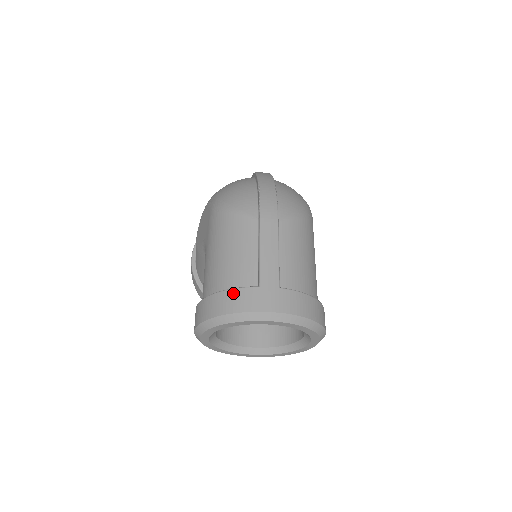
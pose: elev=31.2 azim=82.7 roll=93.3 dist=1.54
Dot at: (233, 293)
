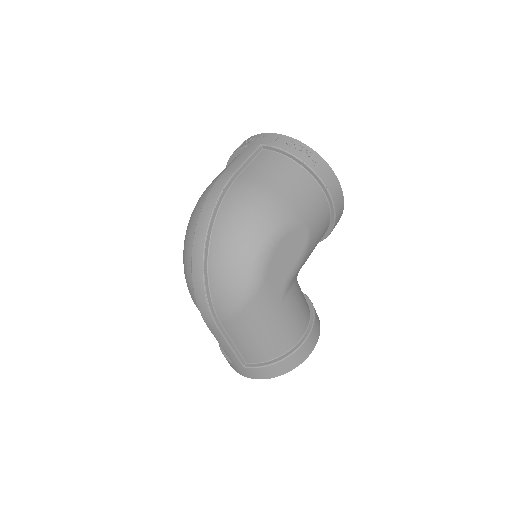
Dot at: occluded
